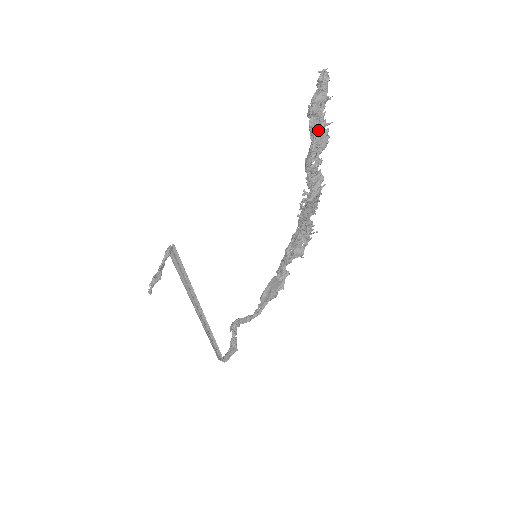
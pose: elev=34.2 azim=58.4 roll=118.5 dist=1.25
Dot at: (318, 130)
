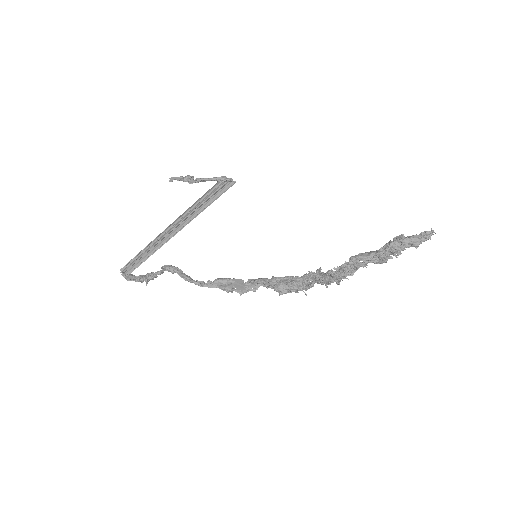
Dot at: (390, 251)
